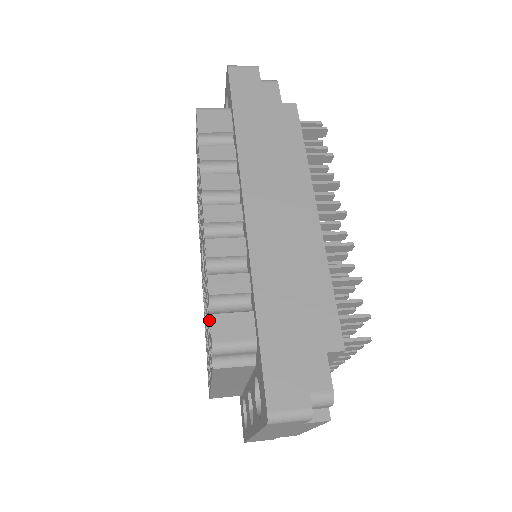
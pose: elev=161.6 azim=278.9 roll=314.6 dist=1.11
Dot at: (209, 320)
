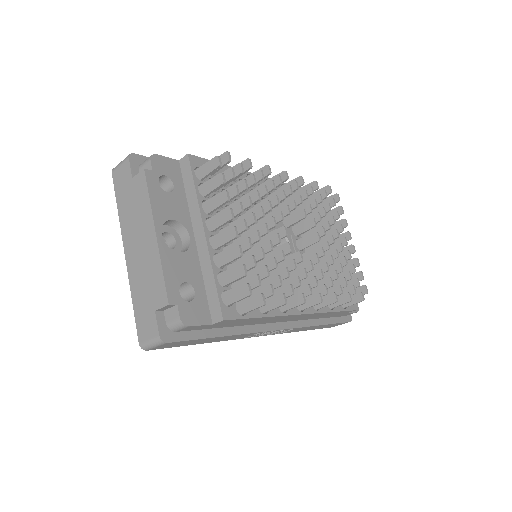
Dot at: occluded
